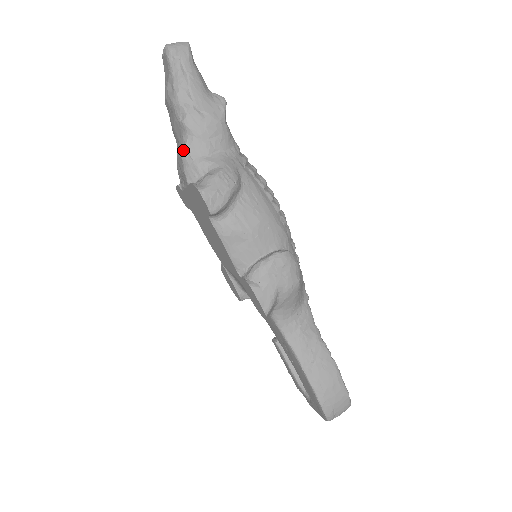
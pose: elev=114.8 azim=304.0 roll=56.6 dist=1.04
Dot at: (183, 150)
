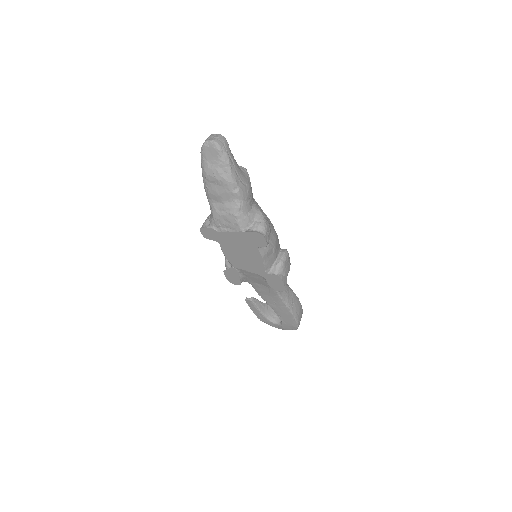
Dot at: (237, 210)
